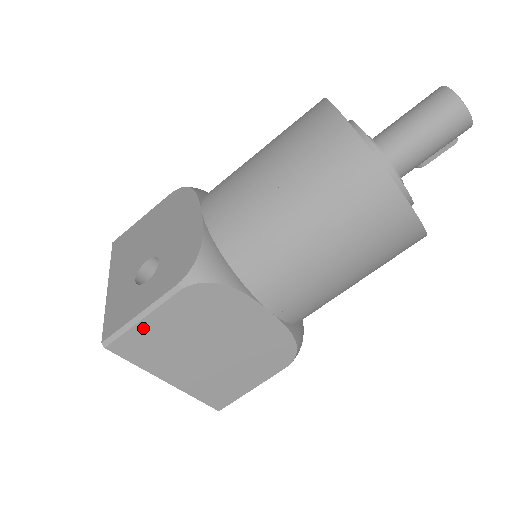
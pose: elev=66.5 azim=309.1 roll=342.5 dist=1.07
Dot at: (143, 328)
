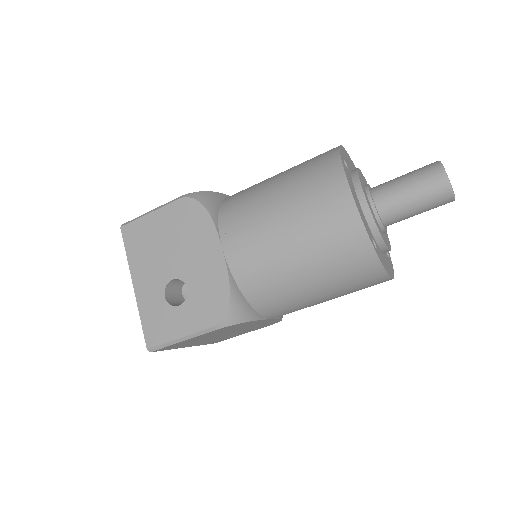
Dot at: occluded
